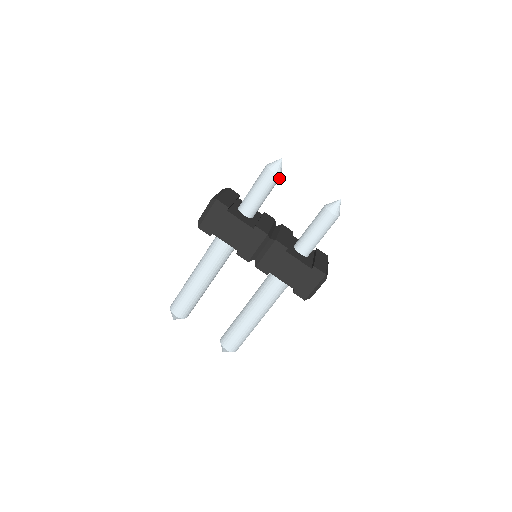
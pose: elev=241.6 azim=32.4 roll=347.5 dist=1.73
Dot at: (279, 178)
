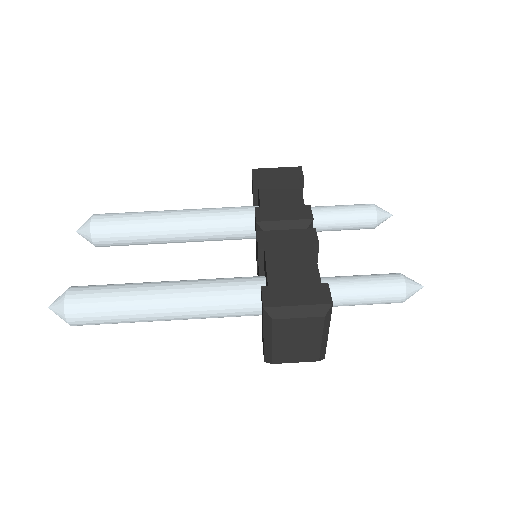
Dot at: (372, 222)
